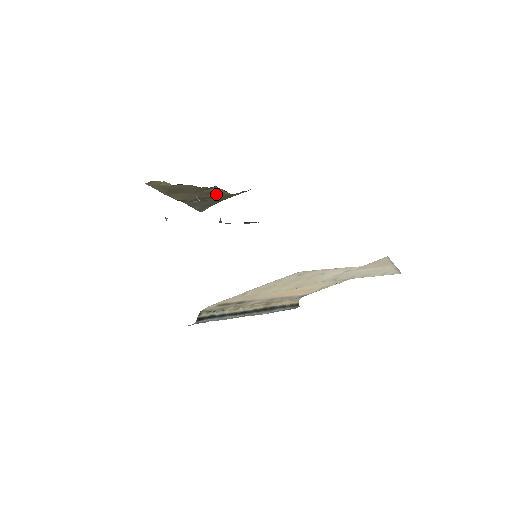
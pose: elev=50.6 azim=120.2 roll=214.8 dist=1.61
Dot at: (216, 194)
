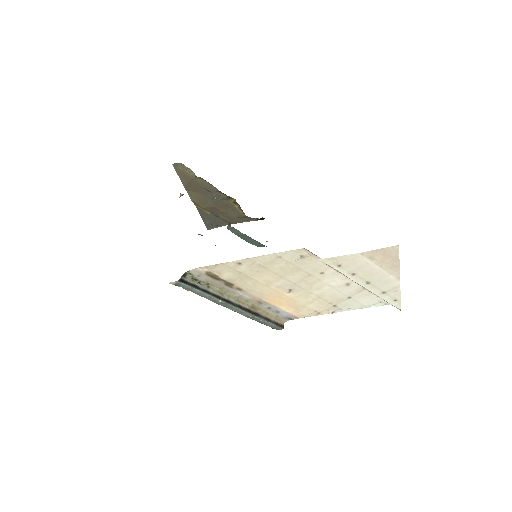
Dot at: (230, 211)
